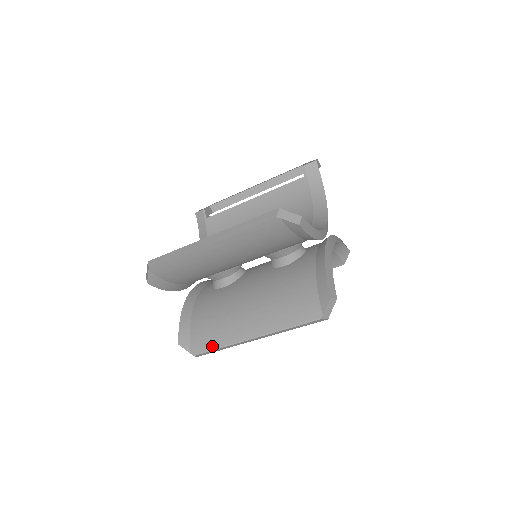
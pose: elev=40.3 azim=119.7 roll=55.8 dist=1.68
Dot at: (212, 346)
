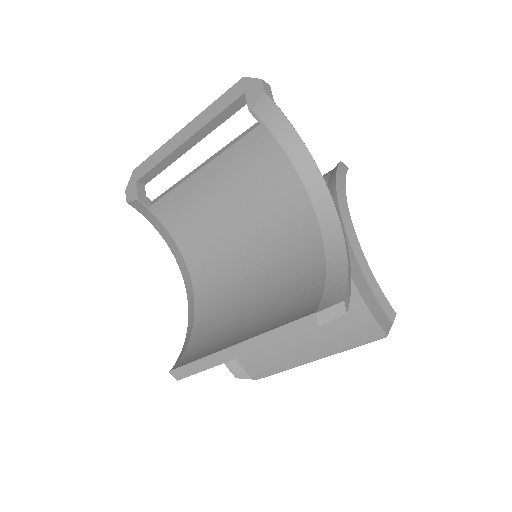
Dot at: (273, 372)
